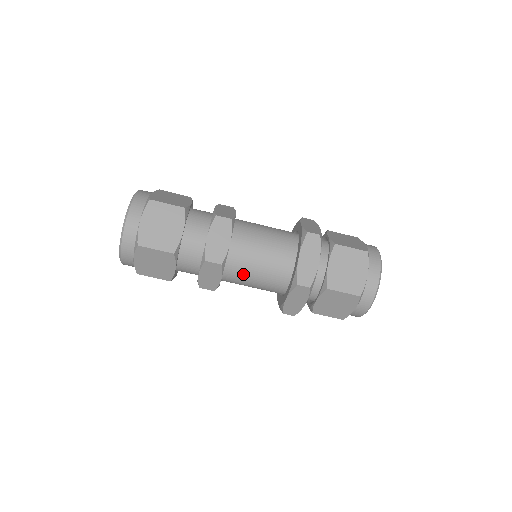
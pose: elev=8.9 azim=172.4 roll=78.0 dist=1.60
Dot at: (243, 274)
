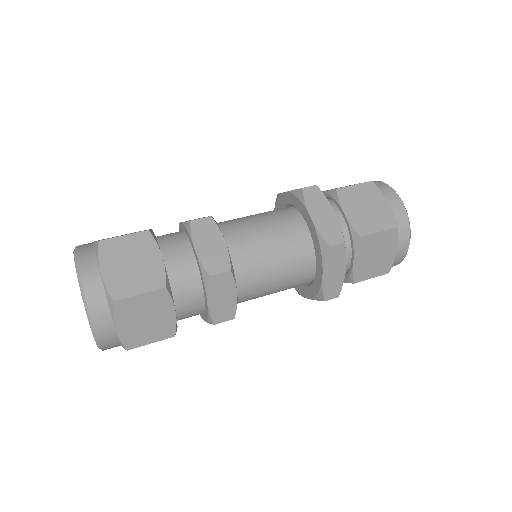
Dot at: (254, 298)
